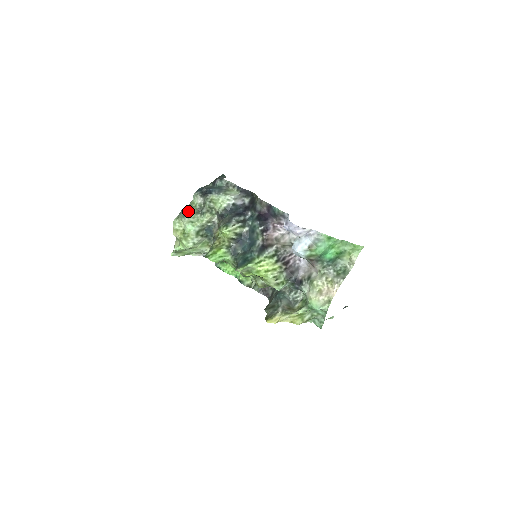
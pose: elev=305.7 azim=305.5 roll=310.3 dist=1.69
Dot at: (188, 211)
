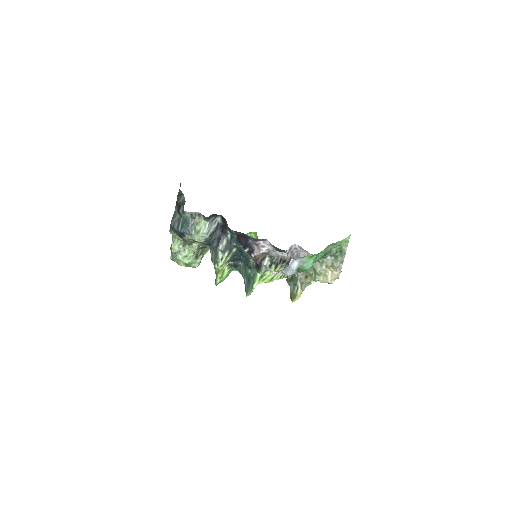
Dot at: (176, 249)
